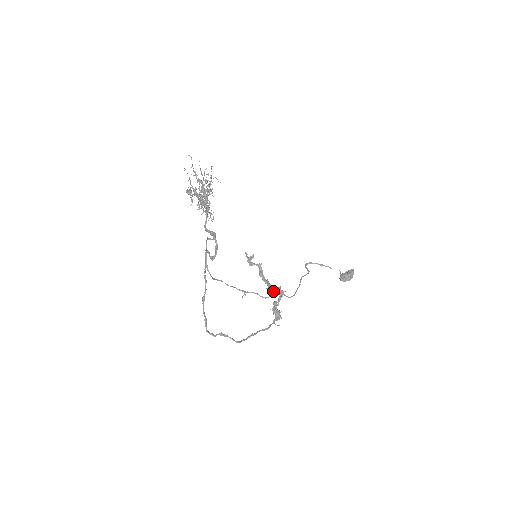
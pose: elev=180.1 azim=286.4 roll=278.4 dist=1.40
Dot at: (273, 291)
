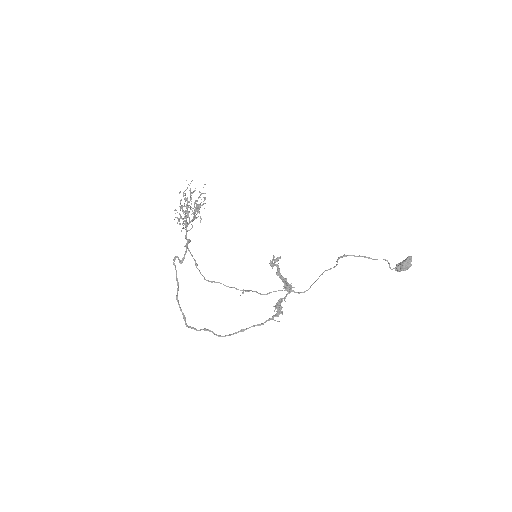
Dot at: occluded
